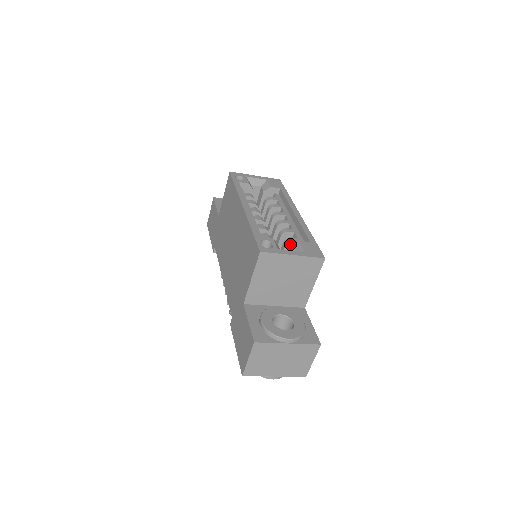
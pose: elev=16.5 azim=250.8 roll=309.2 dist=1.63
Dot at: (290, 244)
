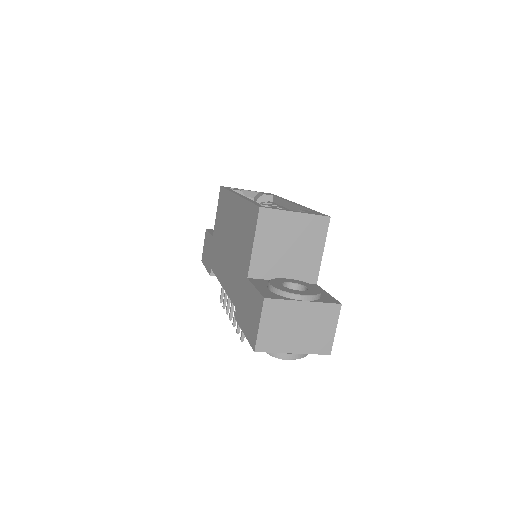
Dot at: occluded
